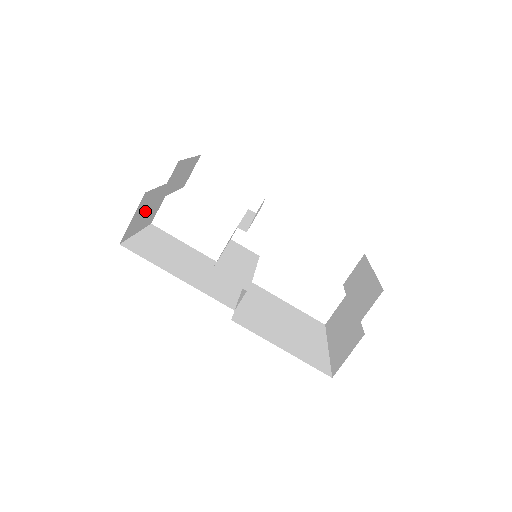
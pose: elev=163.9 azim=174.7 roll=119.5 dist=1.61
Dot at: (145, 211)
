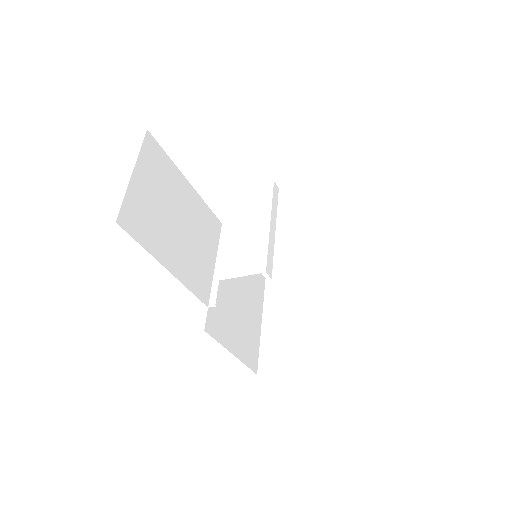
Dot at: occluded
